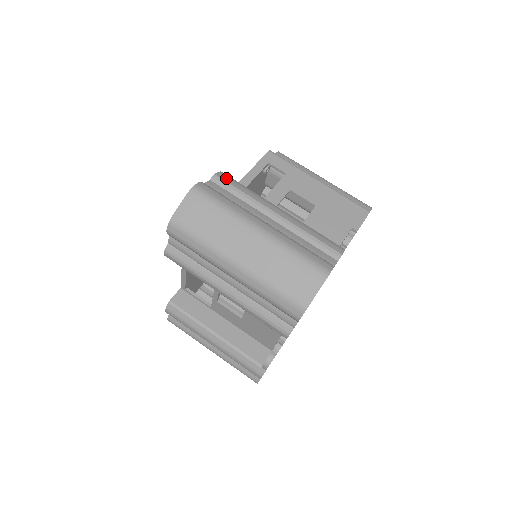
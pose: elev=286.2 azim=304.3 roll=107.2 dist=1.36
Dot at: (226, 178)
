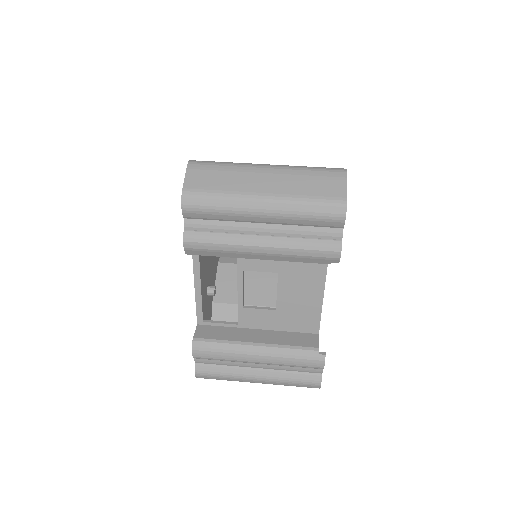
Dot at: occluded
